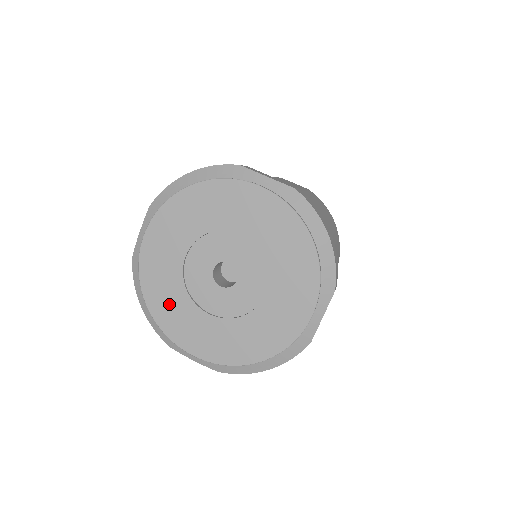
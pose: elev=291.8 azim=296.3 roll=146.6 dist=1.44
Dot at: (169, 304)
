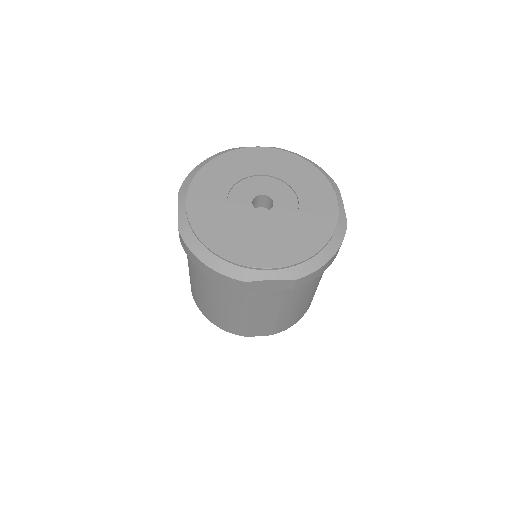
Dot at: (231, 240)
